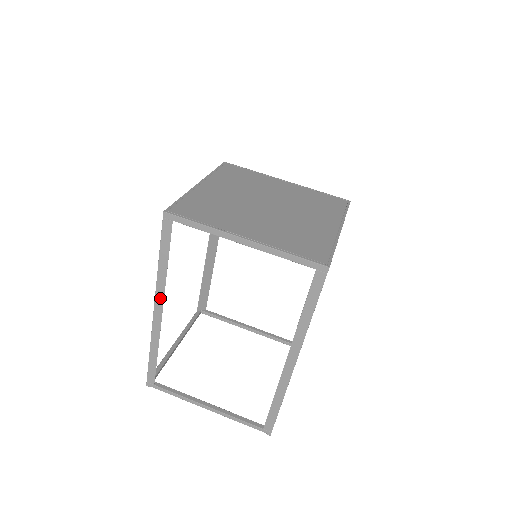
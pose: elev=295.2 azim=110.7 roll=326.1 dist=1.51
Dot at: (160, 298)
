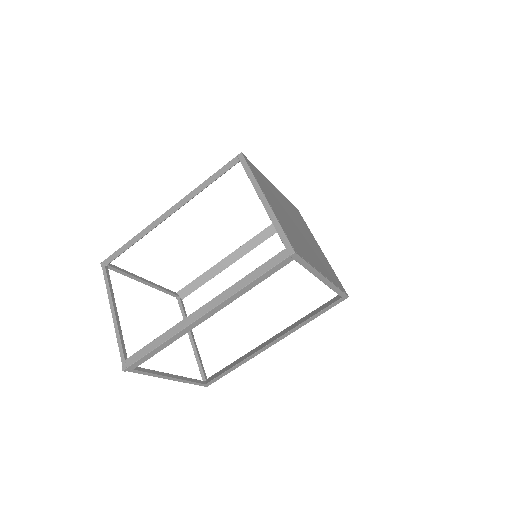
Dot at: (179, 205)
